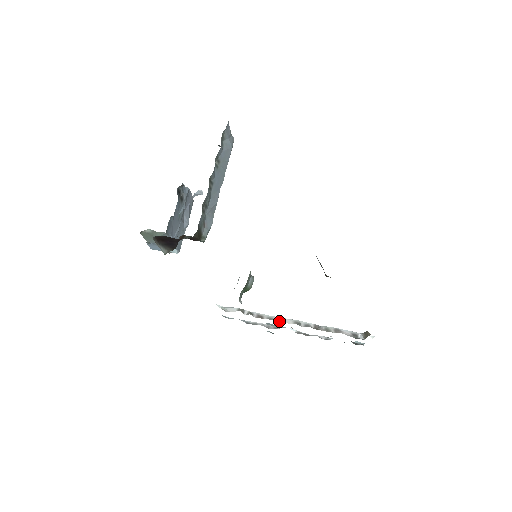
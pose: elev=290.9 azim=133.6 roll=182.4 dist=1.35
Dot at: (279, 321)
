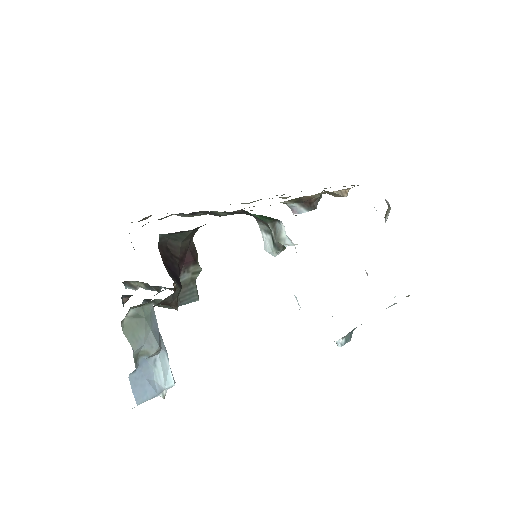
Dot at: occluded
